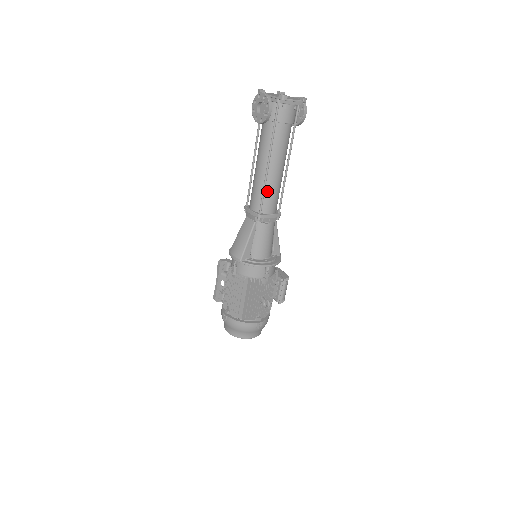
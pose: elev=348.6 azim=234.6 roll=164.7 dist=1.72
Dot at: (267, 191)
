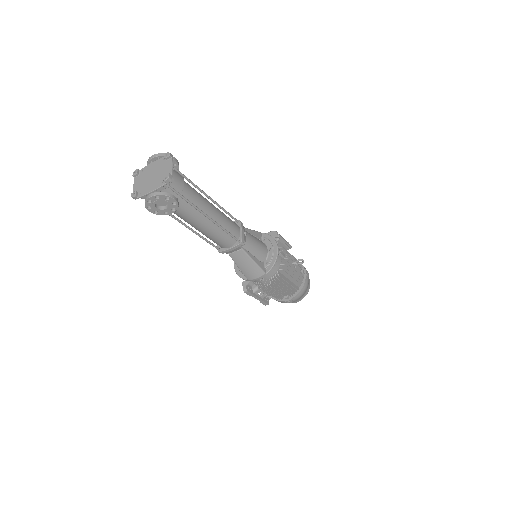
Dot at: (225, 227)
